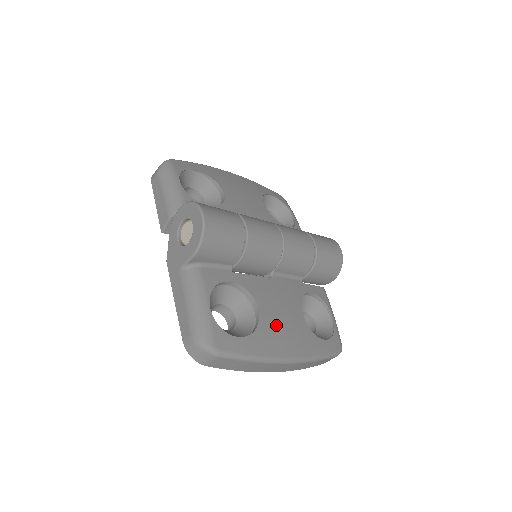
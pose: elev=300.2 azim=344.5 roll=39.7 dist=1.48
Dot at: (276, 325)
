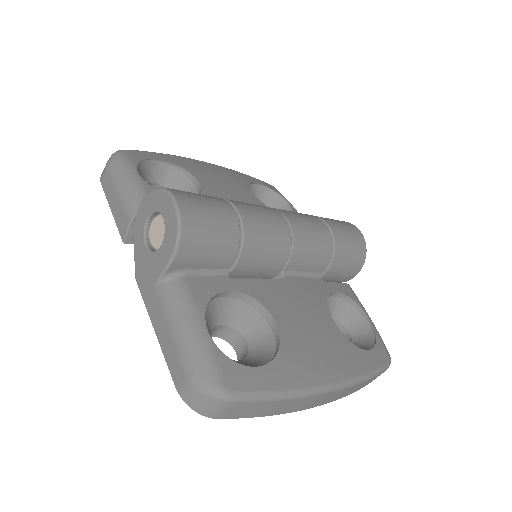
Dot at: (304, 341)
